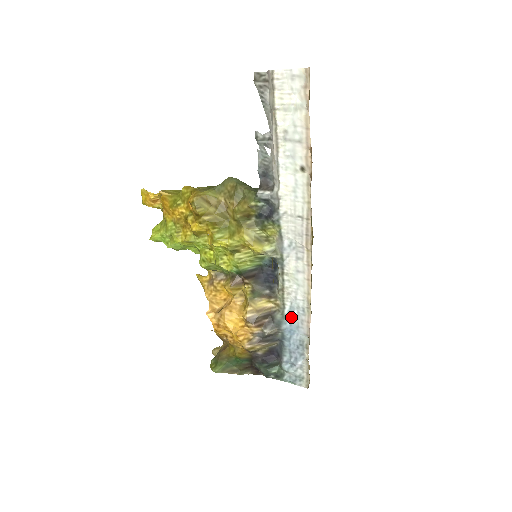
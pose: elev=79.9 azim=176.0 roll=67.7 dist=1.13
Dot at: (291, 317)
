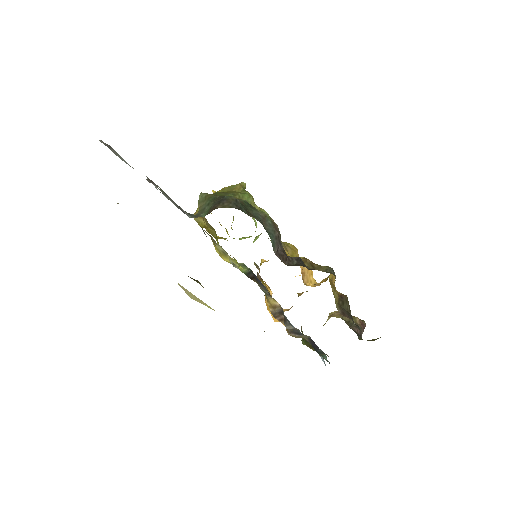
Dot at: occluded
